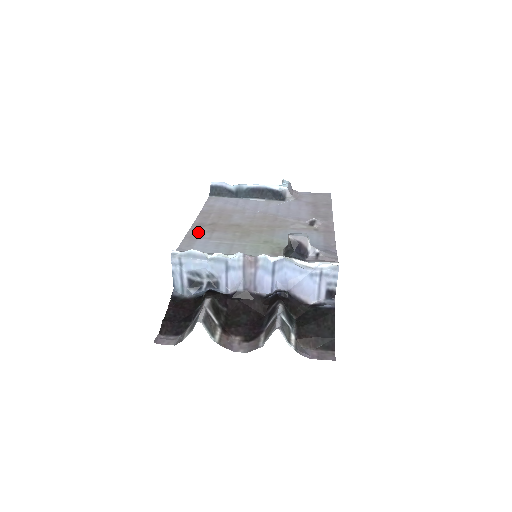
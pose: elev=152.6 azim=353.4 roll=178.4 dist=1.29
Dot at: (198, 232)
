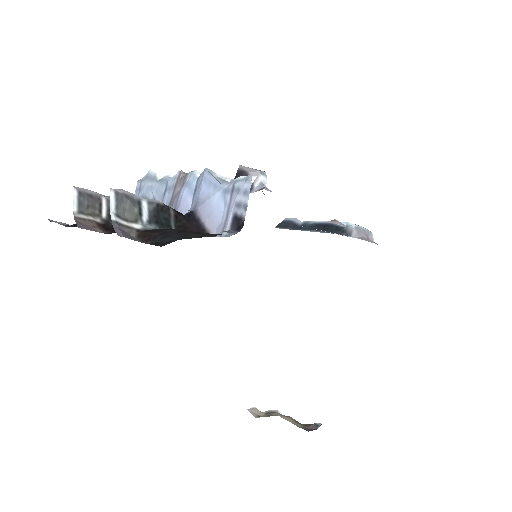
Dot at: occluded
